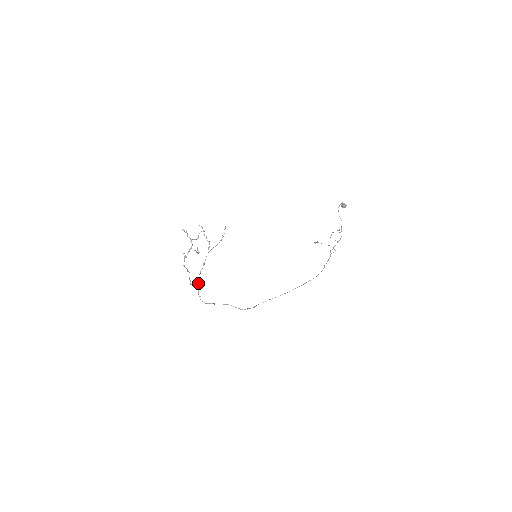
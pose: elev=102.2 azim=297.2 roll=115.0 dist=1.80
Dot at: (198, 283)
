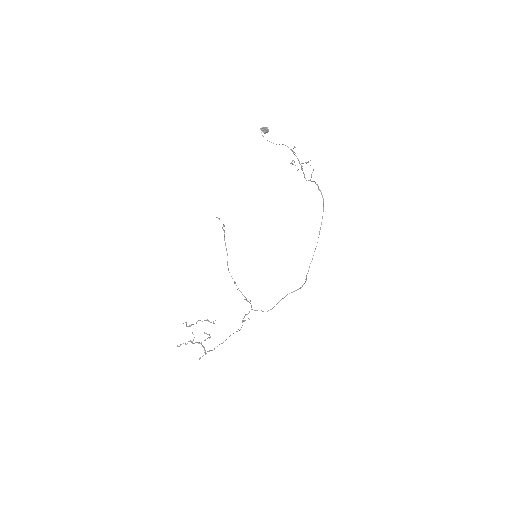
Dot at: occluded
